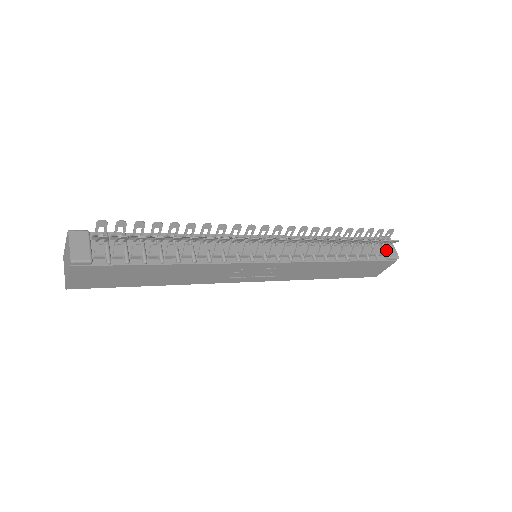
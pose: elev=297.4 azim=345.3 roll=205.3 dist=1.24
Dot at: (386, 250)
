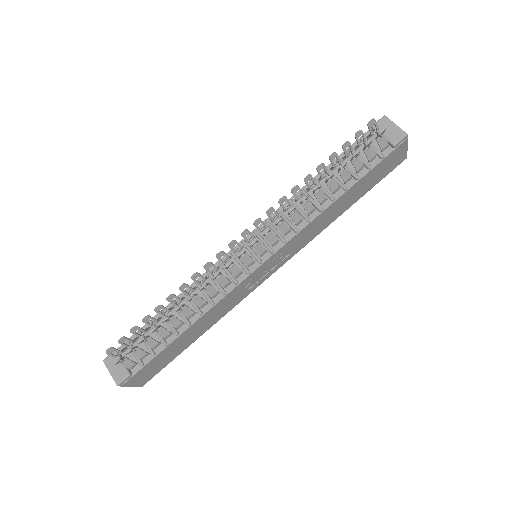
Dot at: (384, 141)
